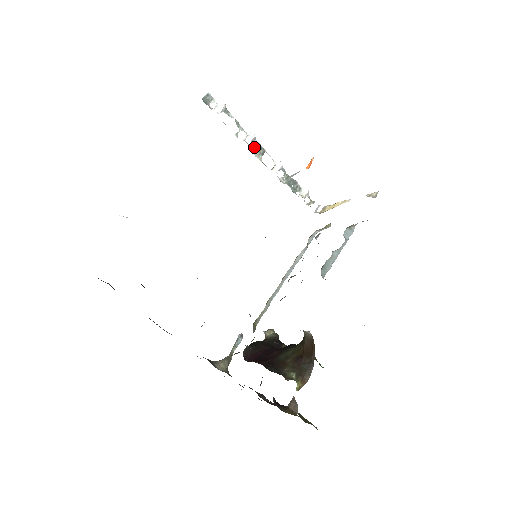
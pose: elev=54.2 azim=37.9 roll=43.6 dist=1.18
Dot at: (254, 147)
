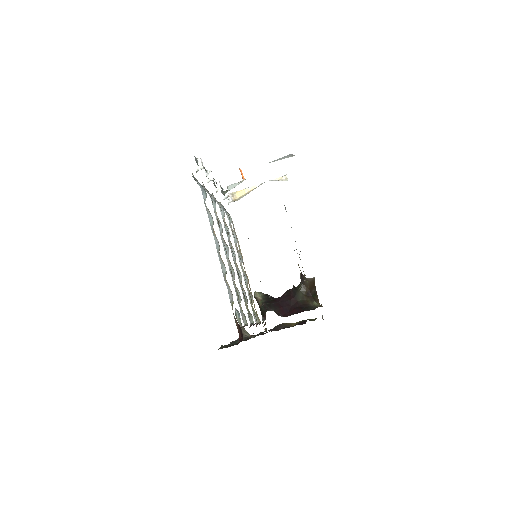
Dot at: (212, 180)
